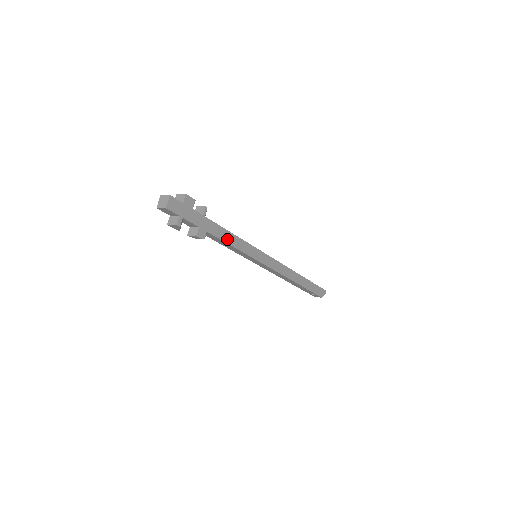
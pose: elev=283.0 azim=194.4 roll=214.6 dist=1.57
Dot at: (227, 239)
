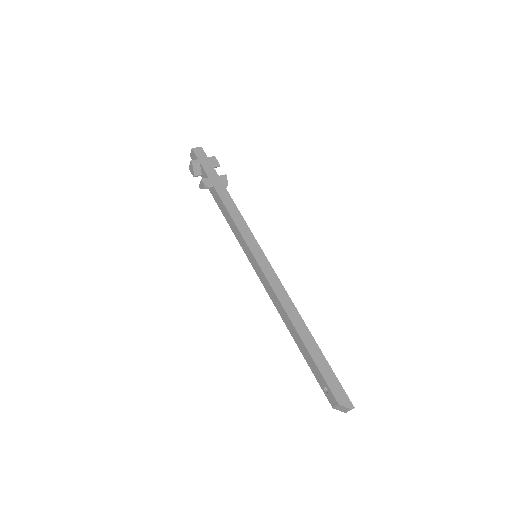
Dot at: (229, 207)
